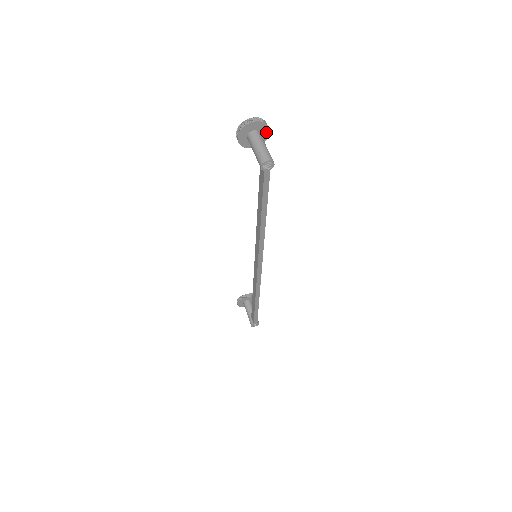
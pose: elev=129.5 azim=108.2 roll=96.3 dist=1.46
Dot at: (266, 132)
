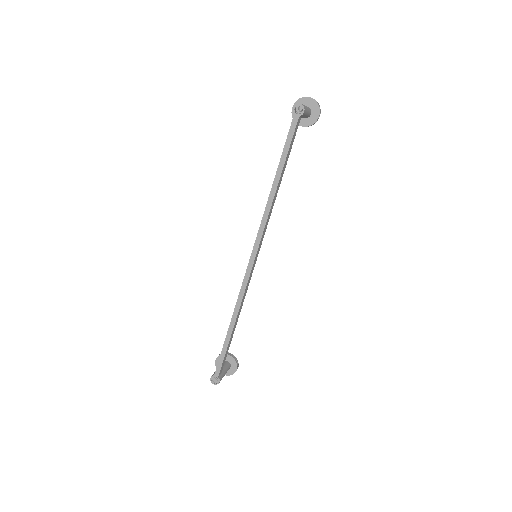
Dot at: (316, 115)
